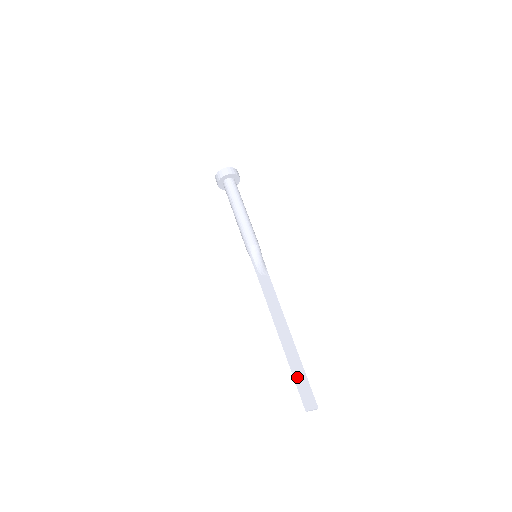
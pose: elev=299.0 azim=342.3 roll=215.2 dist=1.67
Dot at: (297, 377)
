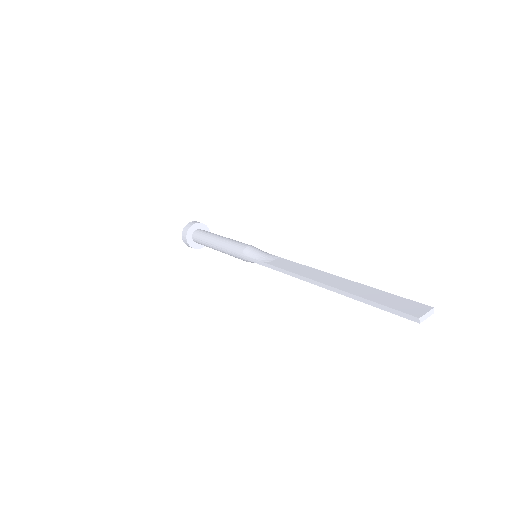
Dot at: (376, 301)
